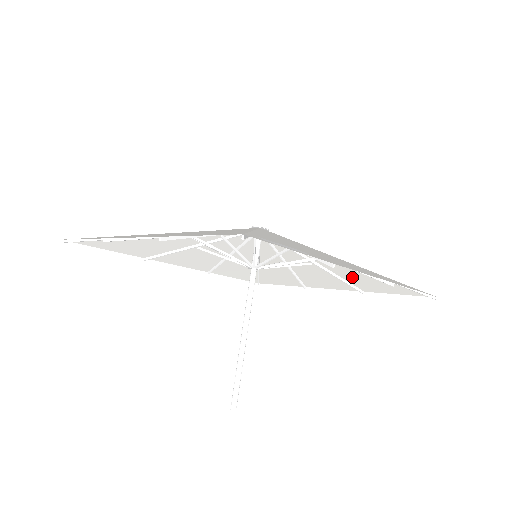
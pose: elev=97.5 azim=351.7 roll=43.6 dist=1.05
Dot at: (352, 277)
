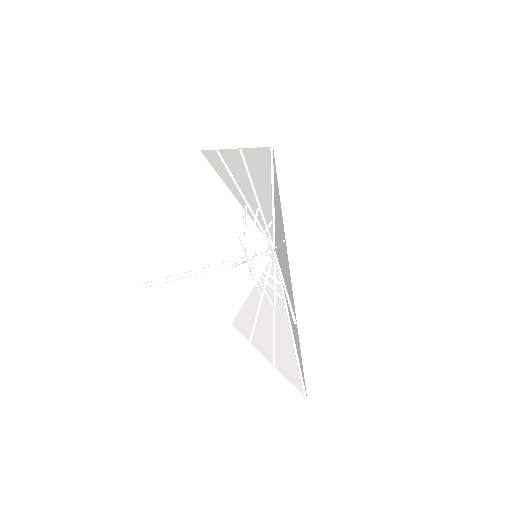
Dot at: (281, 341)
